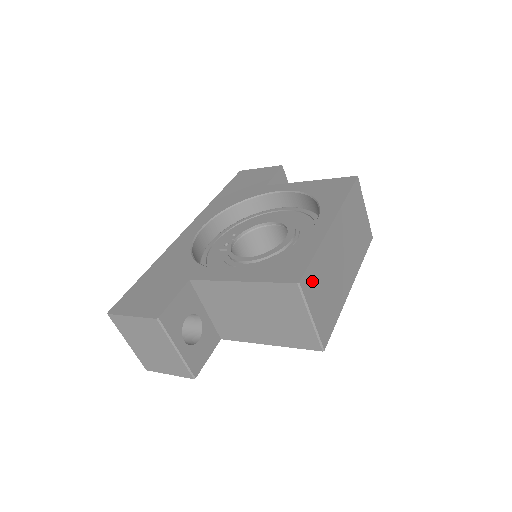
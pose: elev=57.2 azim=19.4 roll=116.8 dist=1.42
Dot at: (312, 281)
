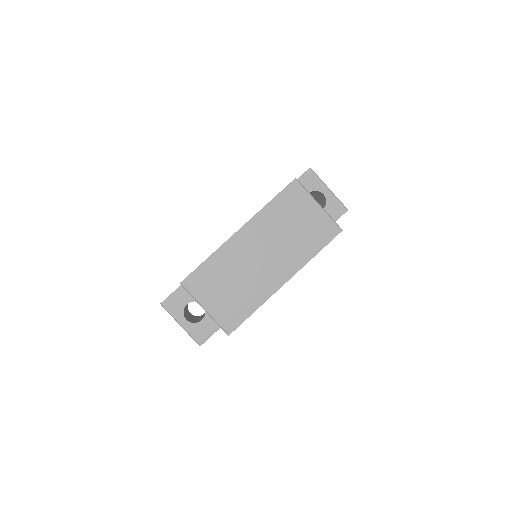
Dot at: (202, 281)
